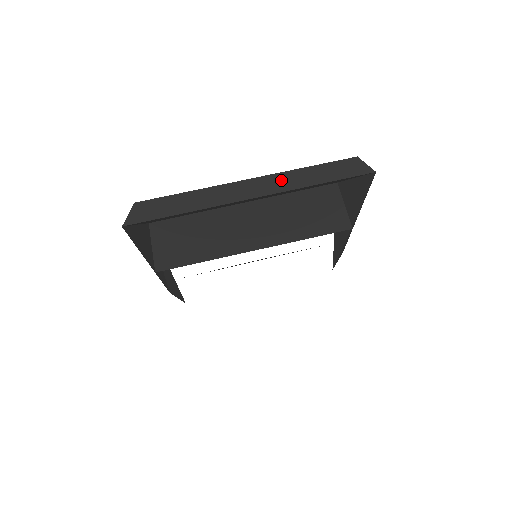
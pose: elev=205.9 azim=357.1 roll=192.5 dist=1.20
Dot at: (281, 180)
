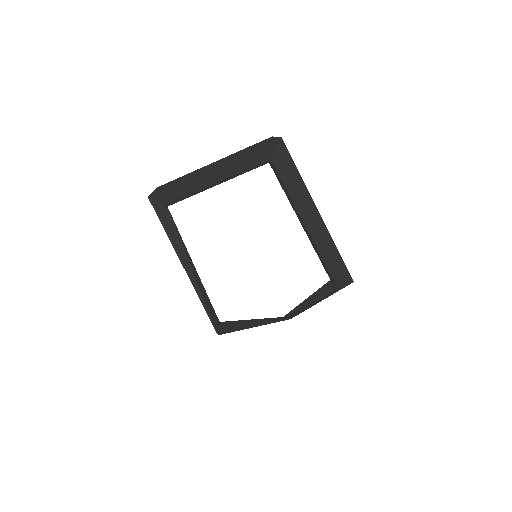
Dot at: (230, 157)
